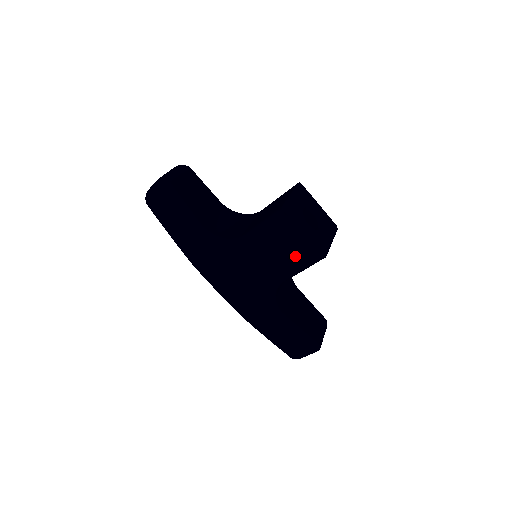
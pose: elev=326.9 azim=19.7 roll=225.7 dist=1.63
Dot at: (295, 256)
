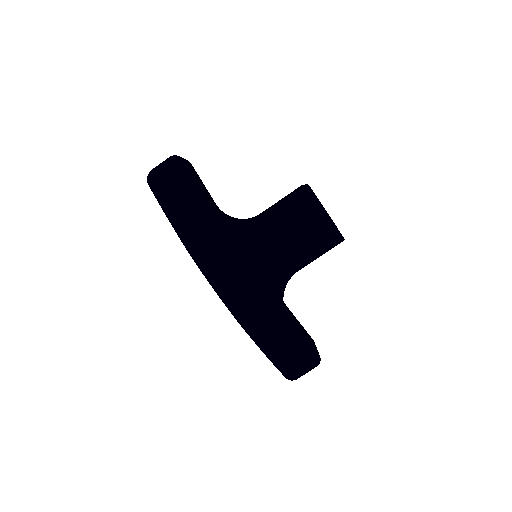
Dot at: (315, 238)
